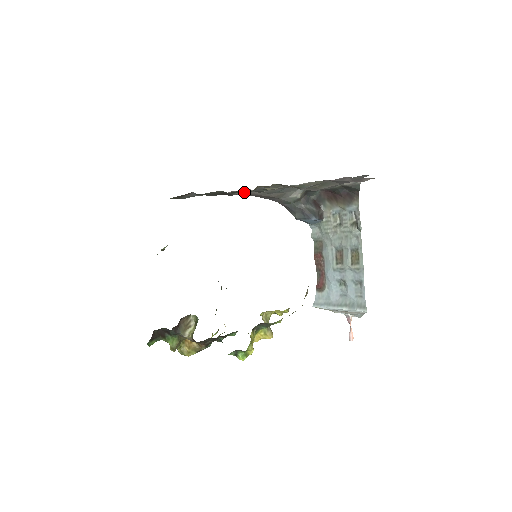
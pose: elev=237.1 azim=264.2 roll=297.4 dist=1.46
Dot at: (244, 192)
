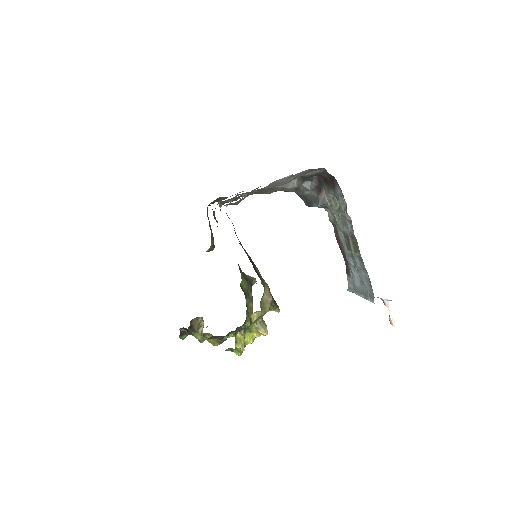
Dot at: occluded
